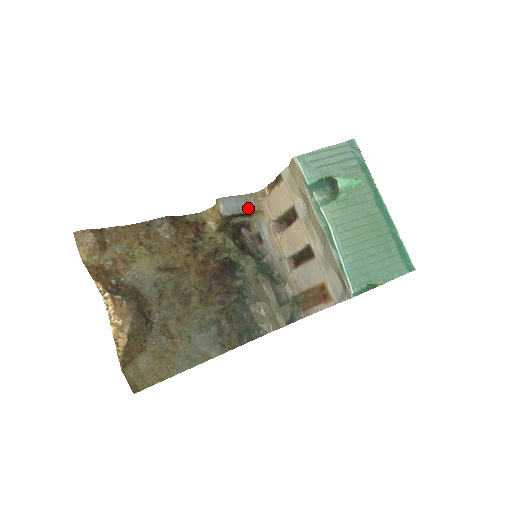
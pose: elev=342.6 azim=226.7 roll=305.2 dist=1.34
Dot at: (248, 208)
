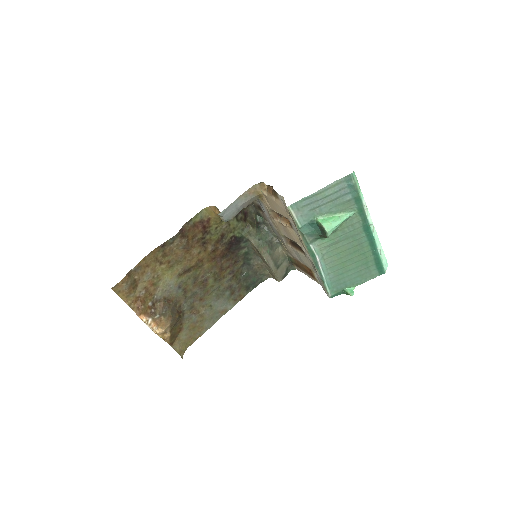
Dot at: (248, 203)
